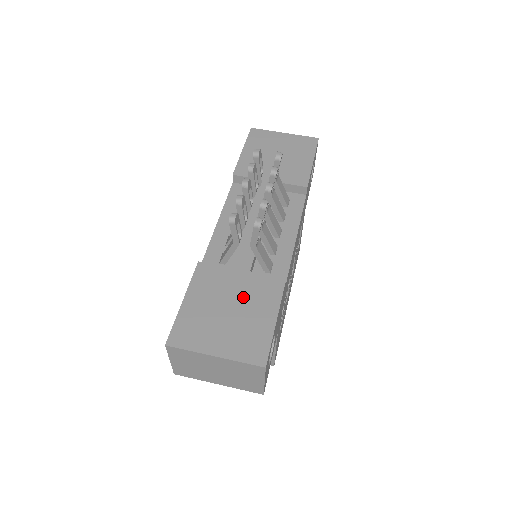
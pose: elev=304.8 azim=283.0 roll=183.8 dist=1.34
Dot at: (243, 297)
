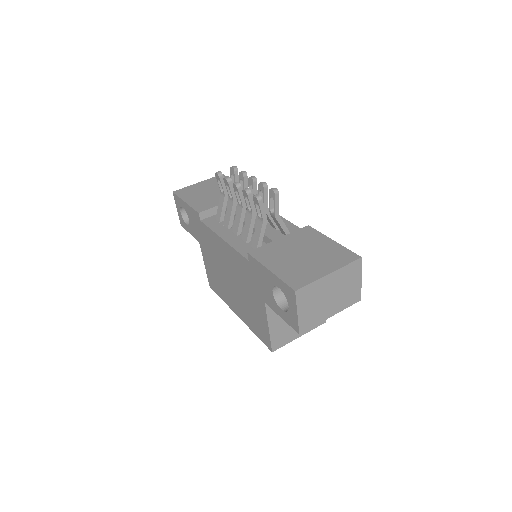
Dot at: (300, 246)
